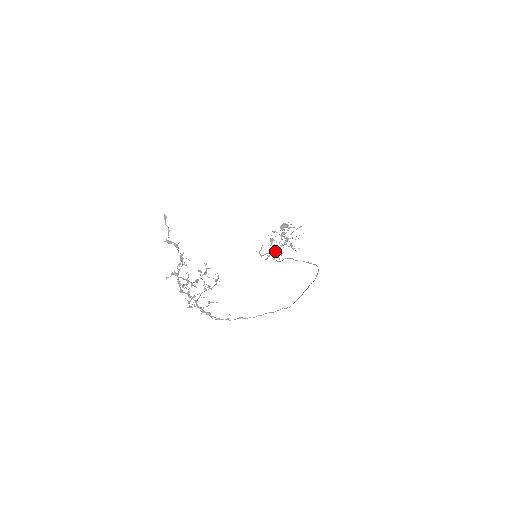
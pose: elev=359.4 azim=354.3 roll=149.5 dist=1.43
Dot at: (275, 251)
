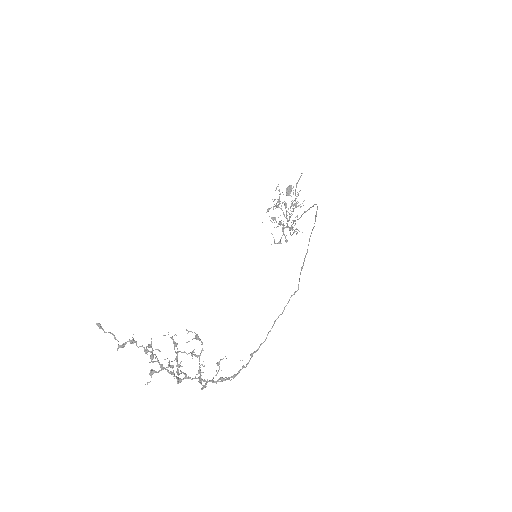
Dot at: occluded
